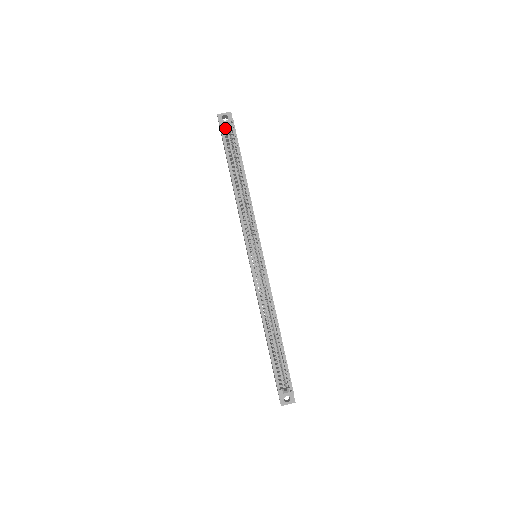
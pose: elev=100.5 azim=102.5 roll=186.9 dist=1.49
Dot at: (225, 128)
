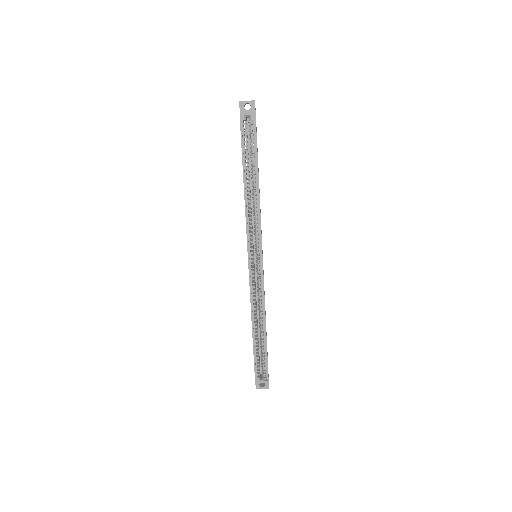
Dot at: (245, 120)
